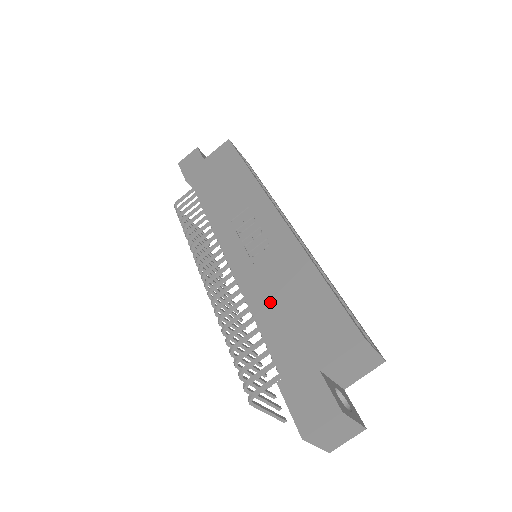
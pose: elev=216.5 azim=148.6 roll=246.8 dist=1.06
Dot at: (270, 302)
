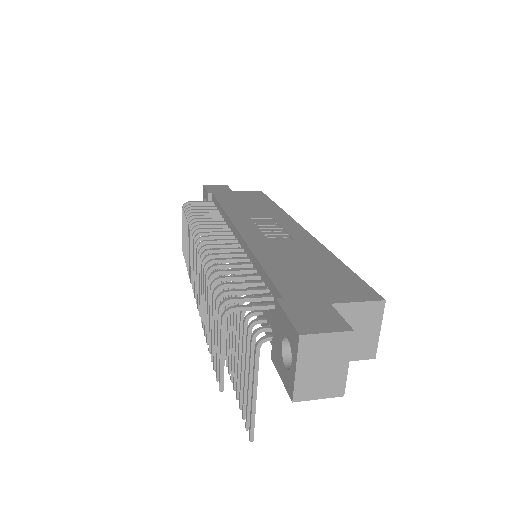
Dot at: (282, 259)
